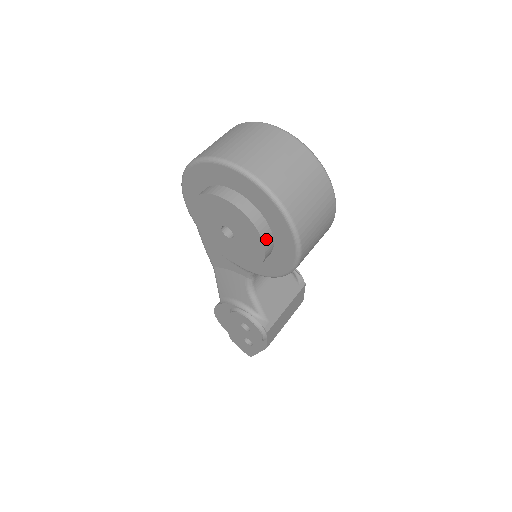
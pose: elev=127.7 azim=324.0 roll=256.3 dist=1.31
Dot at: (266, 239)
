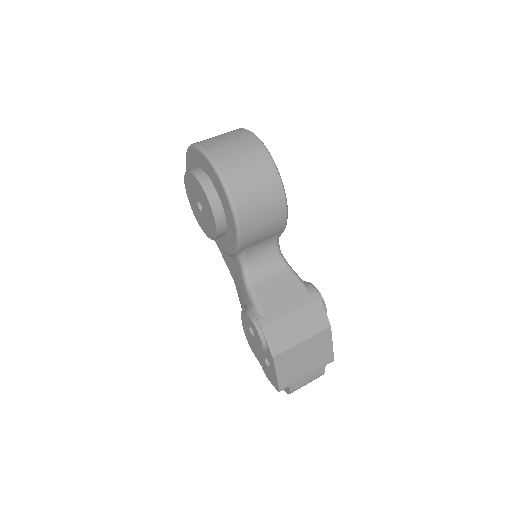
Dot at: (208, 191)
